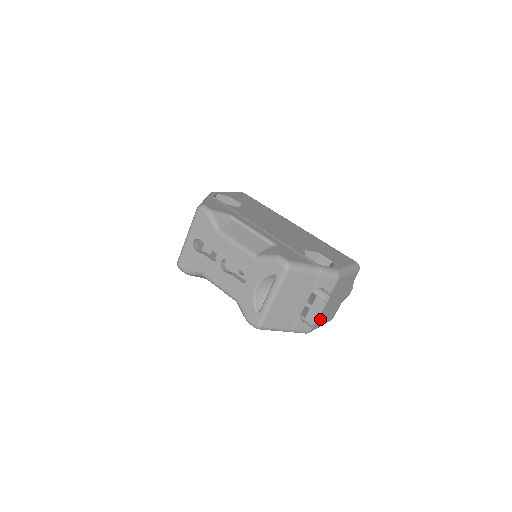
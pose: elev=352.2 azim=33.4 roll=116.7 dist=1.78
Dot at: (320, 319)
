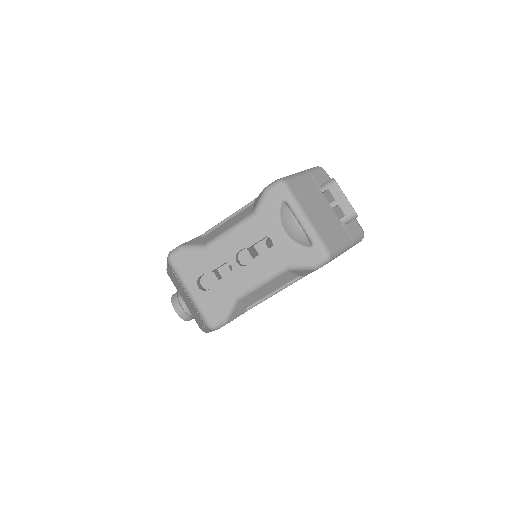
Dot at: occluded
